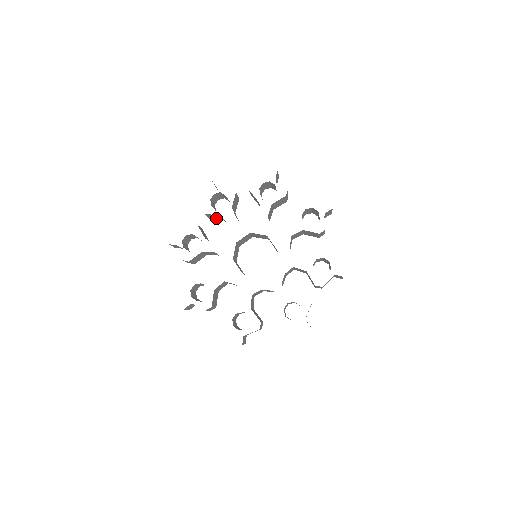
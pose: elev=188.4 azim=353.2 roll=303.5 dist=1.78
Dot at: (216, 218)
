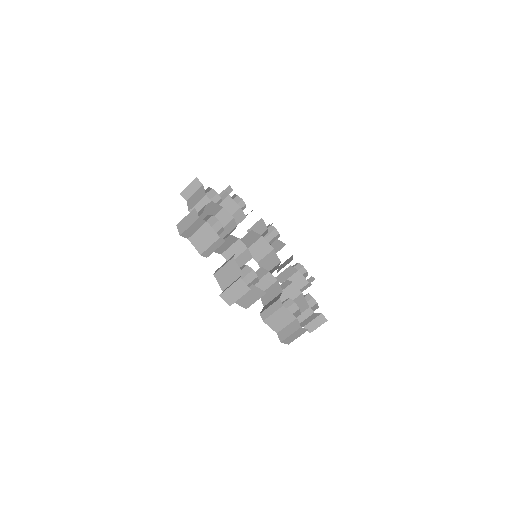
Dot at: (205, 216)
